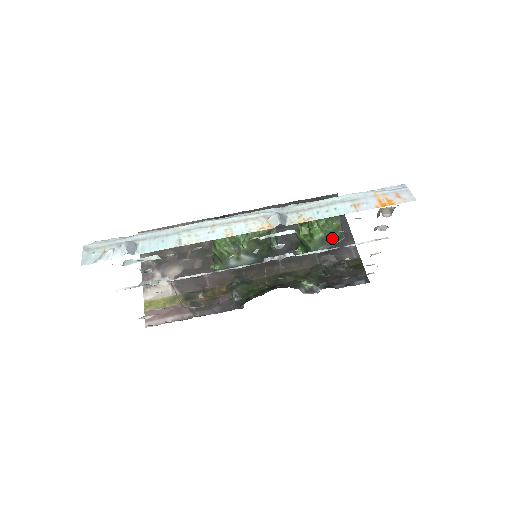
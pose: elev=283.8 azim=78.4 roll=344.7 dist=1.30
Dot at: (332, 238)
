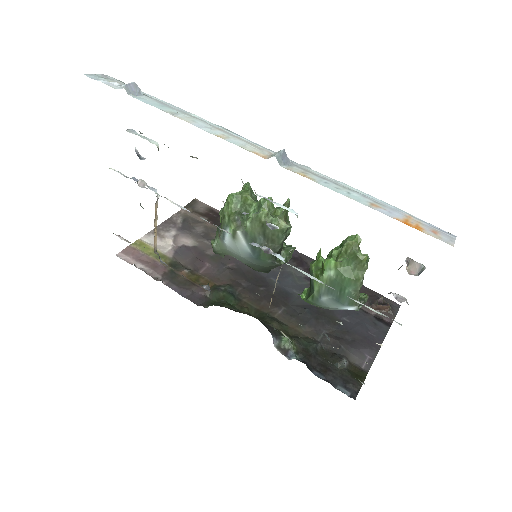
Dot at: (343, 291)
